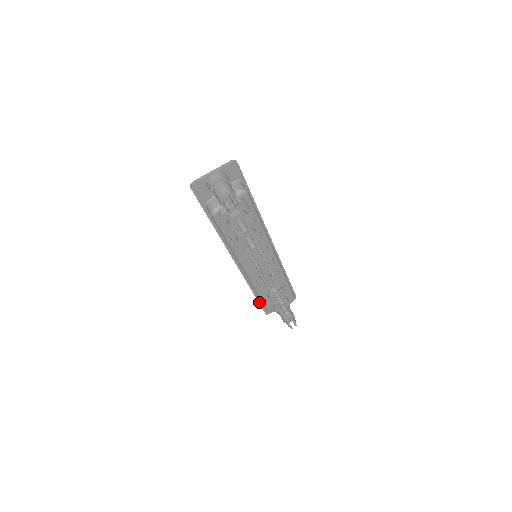
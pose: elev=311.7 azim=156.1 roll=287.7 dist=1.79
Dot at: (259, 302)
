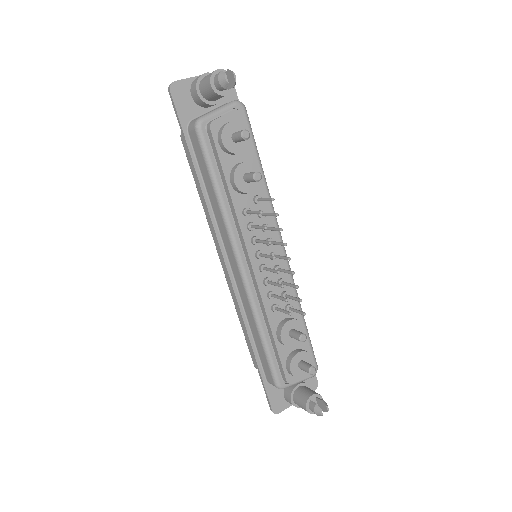
Dot at: (261, 376)
